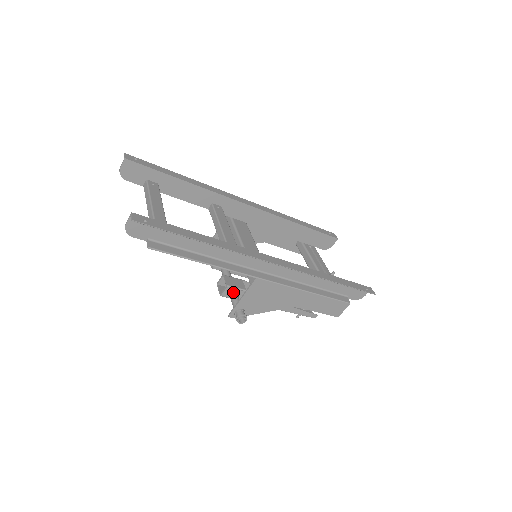
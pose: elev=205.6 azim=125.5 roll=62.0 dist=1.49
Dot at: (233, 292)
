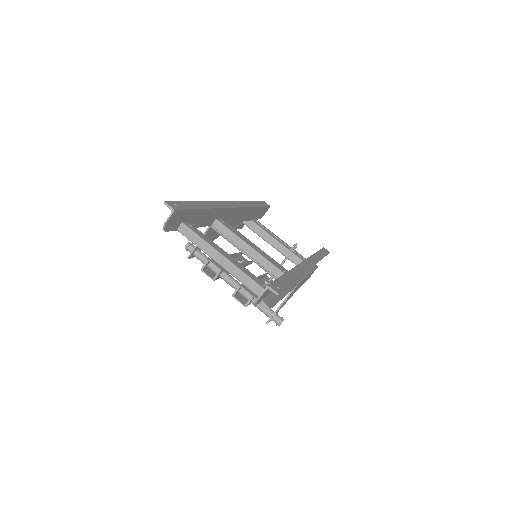
Dot at: occluded
